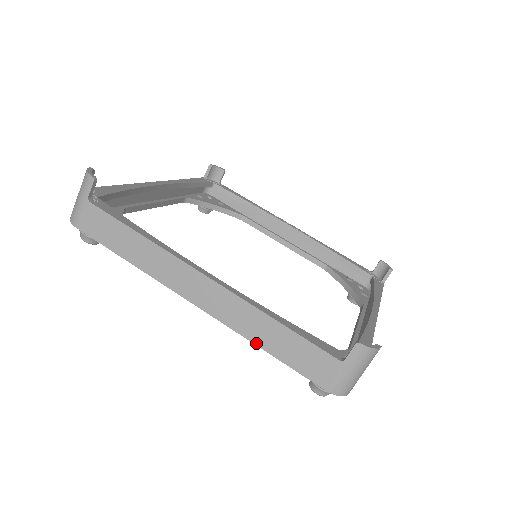
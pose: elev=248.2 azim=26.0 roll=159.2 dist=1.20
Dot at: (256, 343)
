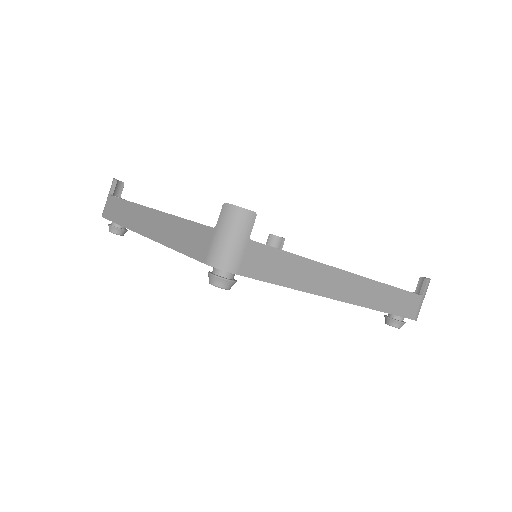
Dot at: (381, 310)
